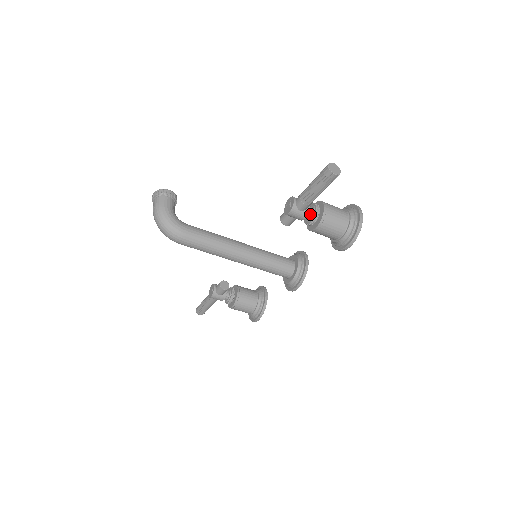
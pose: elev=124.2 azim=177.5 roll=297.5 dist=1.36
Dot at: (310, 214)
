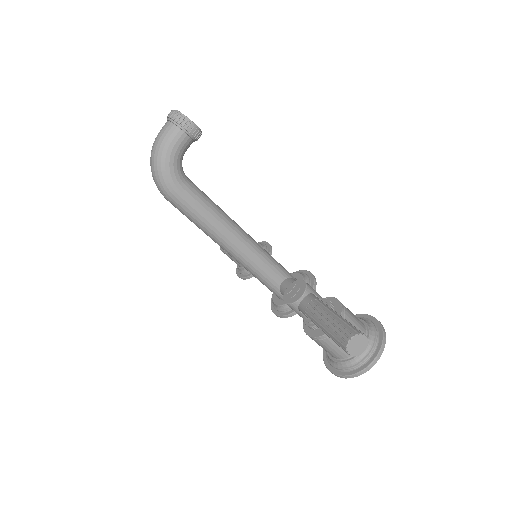
Dot at: occluded
